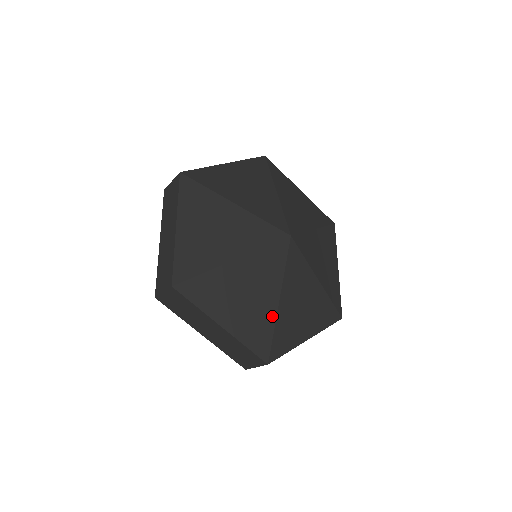
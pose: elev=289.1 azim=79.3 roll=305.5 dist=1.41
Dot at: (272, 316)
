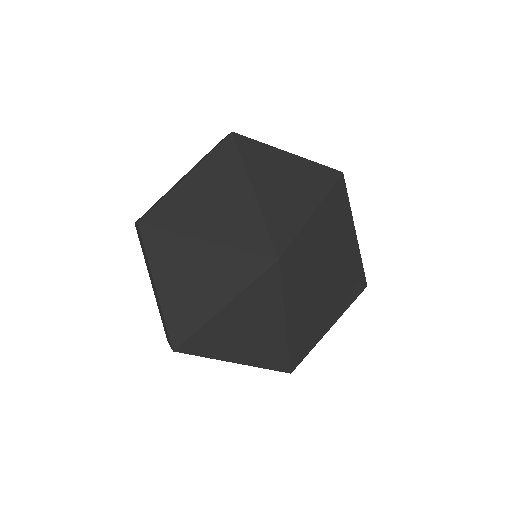
Dot at: (282, 337)
